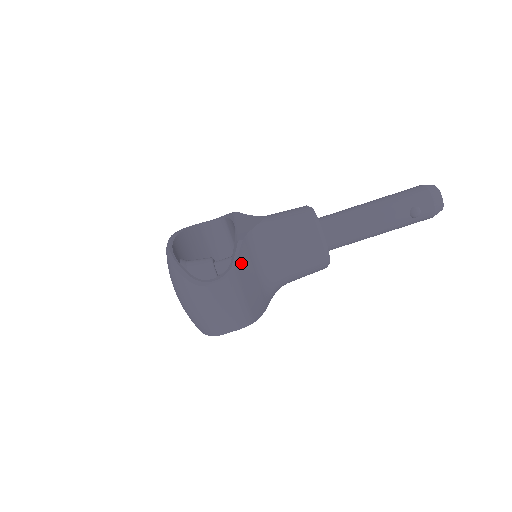
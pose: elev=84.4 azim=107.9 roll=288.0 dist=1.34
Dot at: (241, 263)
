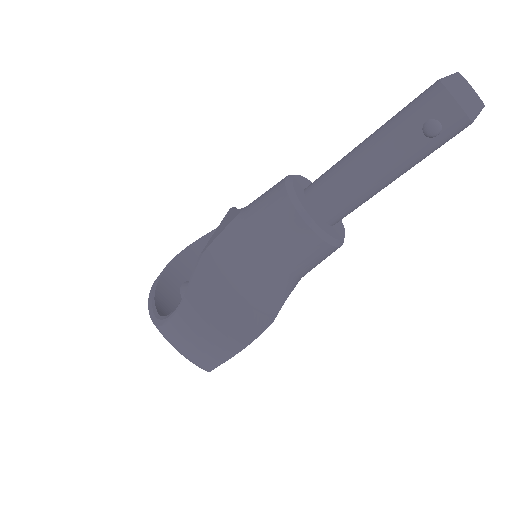
Dot at: (200, 284)
